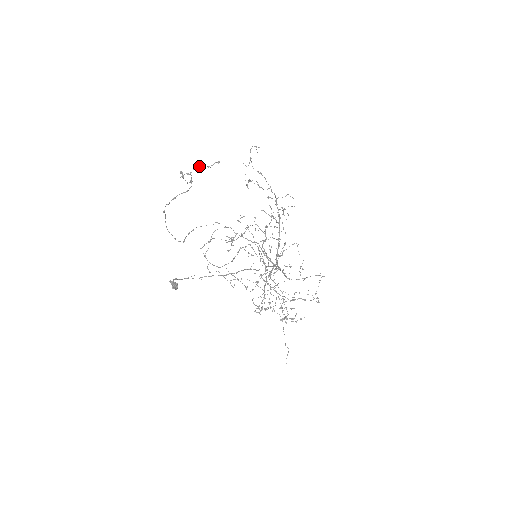
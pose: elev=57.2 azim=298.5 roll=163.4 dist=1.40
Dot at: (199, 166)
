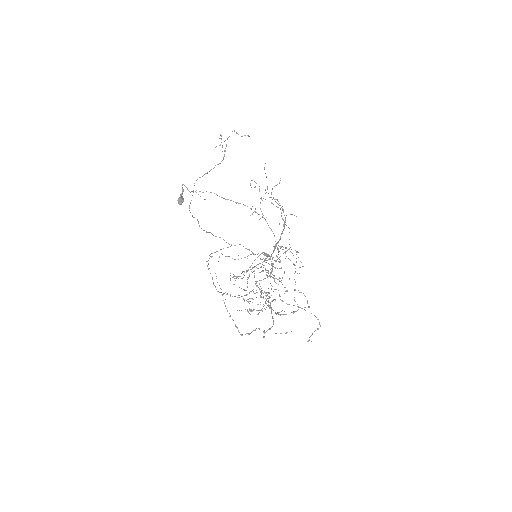
Dot at: occluded
